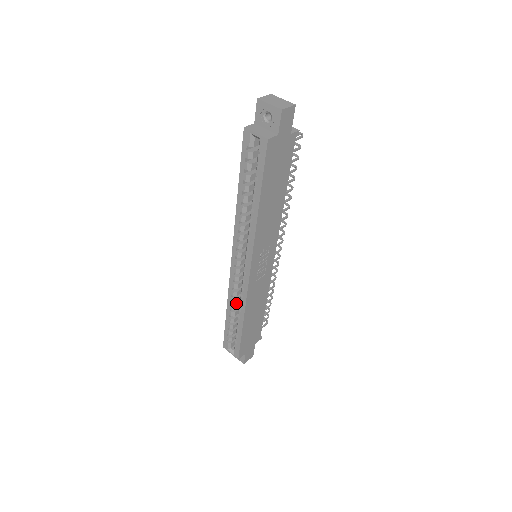
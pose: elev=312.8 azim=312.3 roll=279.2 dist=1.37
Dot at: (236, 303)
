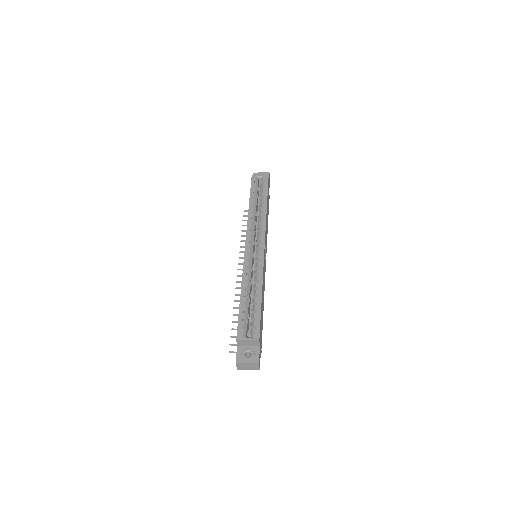
Dot at: (248, 285)
